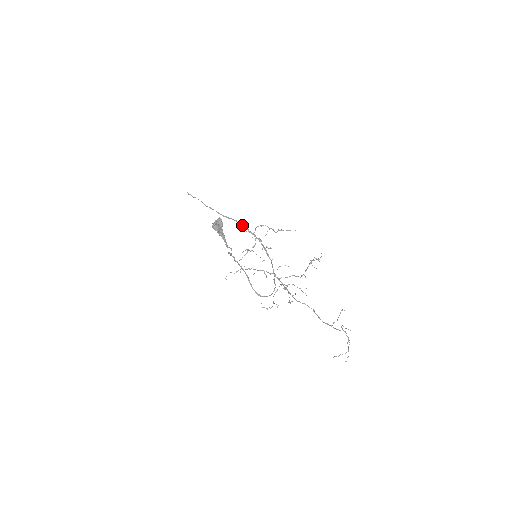
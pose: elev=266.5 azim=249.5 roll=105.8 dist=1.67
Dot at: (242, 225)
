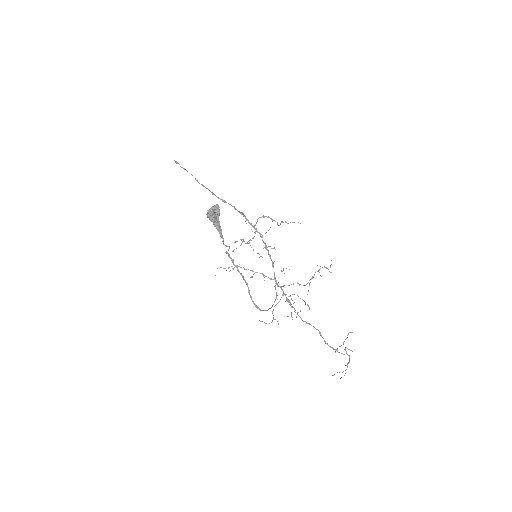
Dot at: (241, 214)
